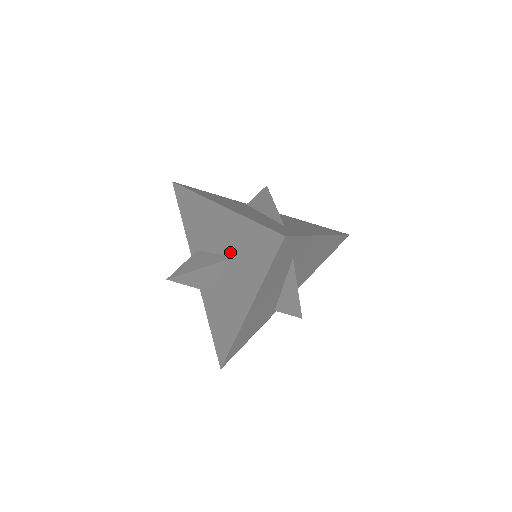
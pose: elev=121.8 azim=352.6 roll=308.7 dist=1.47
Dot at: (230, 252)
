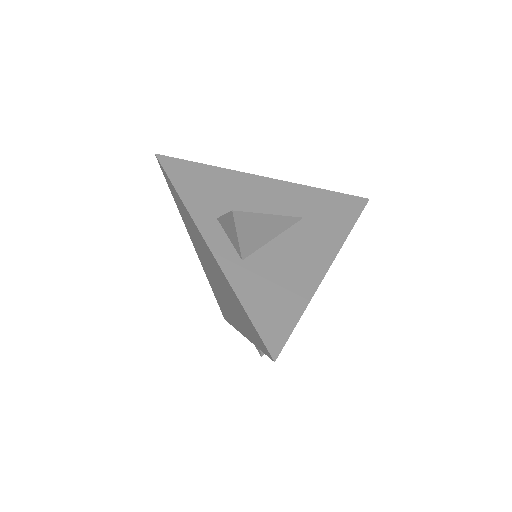
Dot at: (295, 214)
